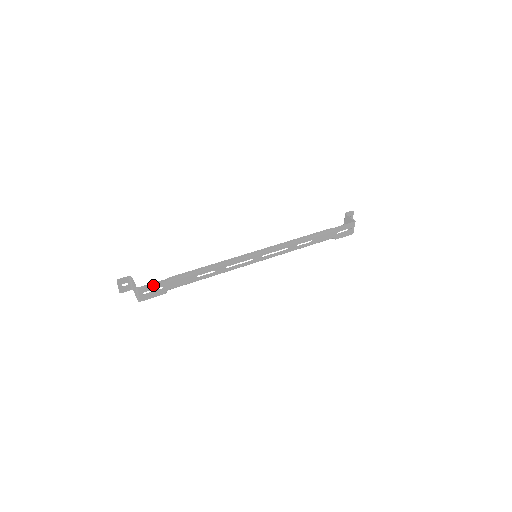
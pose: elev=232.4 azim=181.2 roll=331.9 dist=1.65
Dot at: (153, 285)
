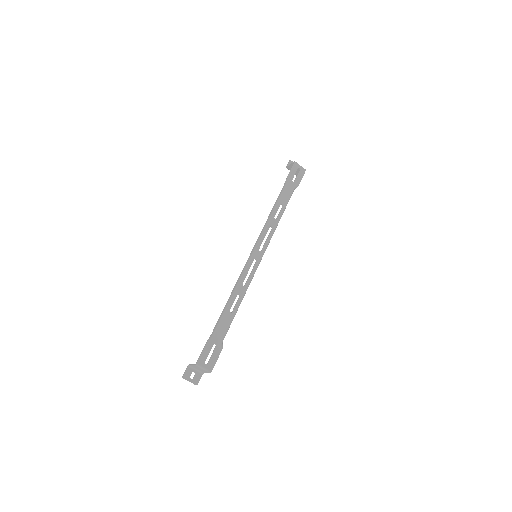
Dot at: (205, 350)
